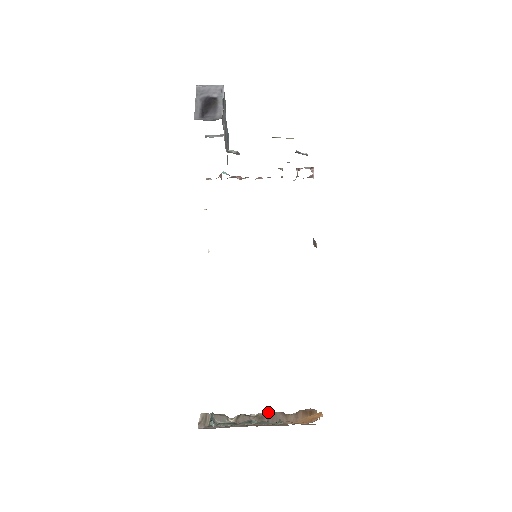
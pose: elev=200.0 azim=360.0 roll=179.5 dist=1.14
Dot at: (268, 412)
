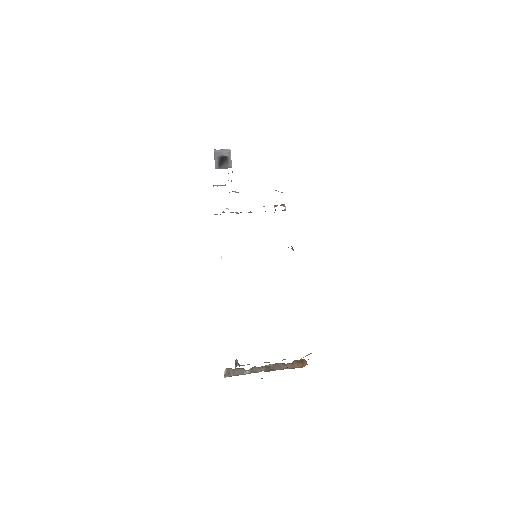
Dot at: (272, 364)
